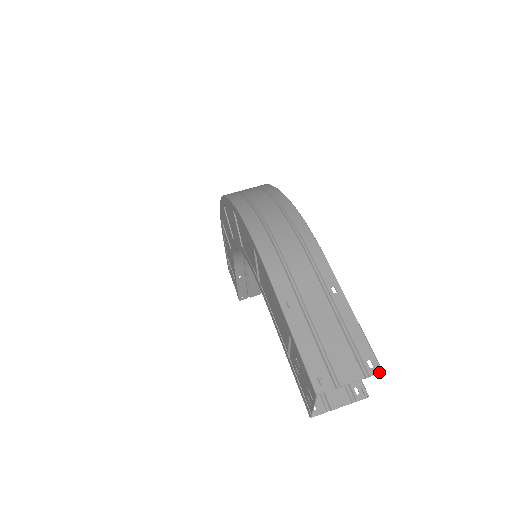
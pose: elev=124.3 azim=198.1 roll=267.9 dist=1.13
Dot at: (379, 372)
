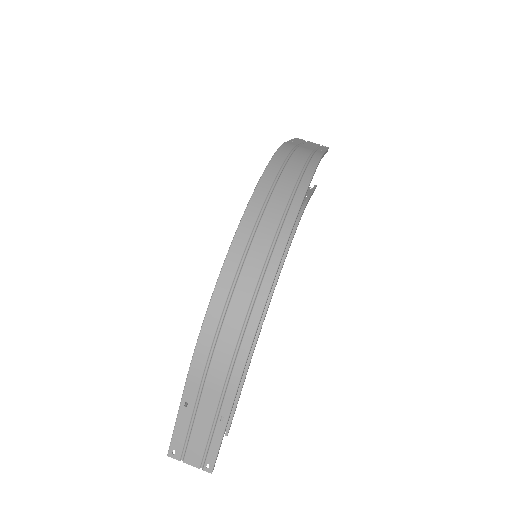
Dot at: (209, 472)
